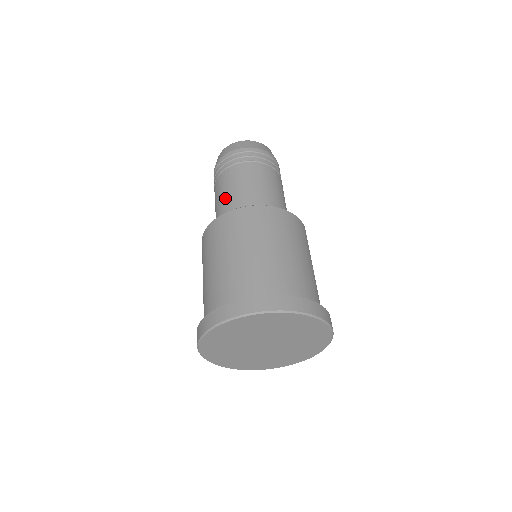
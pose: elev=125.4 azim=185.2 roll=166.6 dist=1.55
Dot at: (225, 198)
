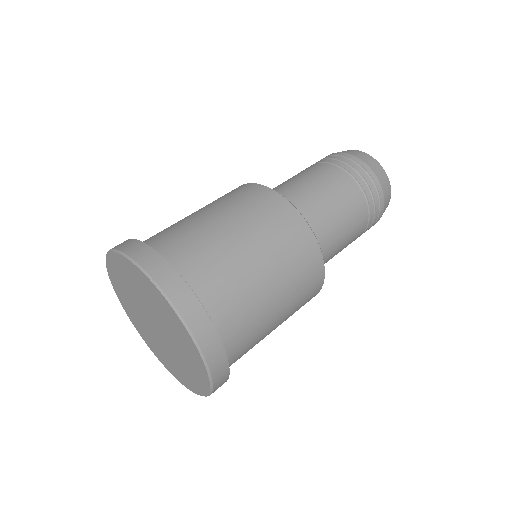
Dot at: occluded
